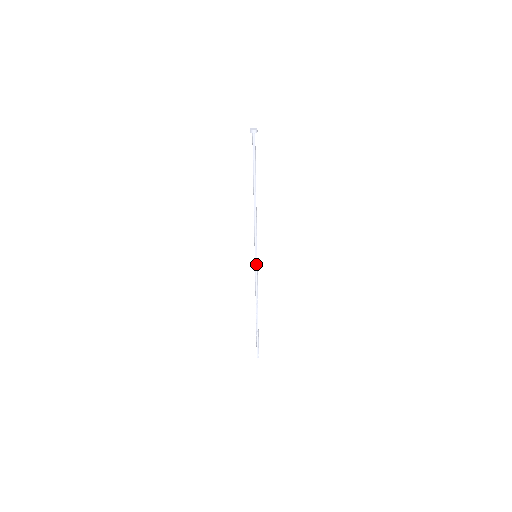
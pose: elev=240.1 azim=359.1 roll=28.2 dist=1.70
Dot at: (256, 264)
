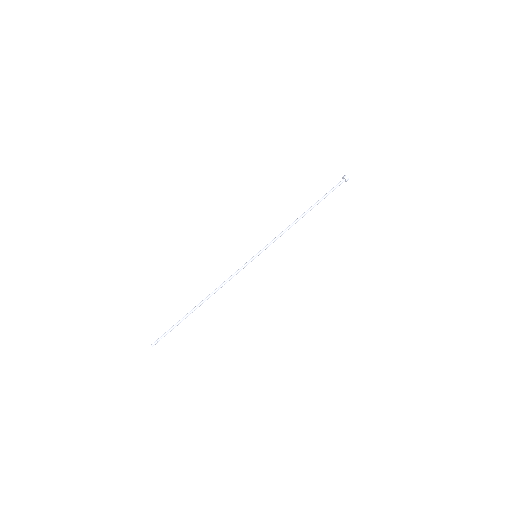
Dot at: (249, 261)
